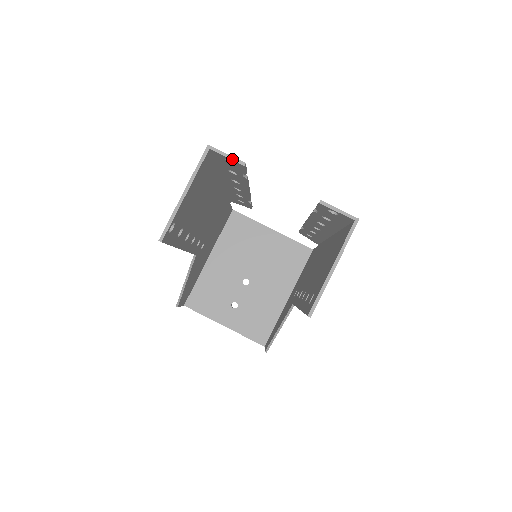
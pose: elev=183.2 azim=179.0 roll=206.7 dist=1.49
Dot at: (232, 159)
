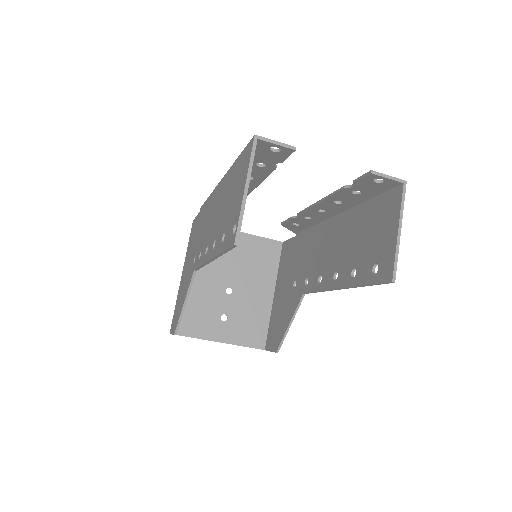
Dot at: (282, 145)
